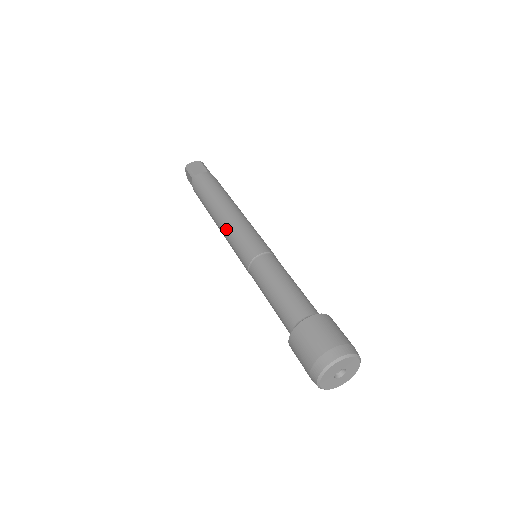
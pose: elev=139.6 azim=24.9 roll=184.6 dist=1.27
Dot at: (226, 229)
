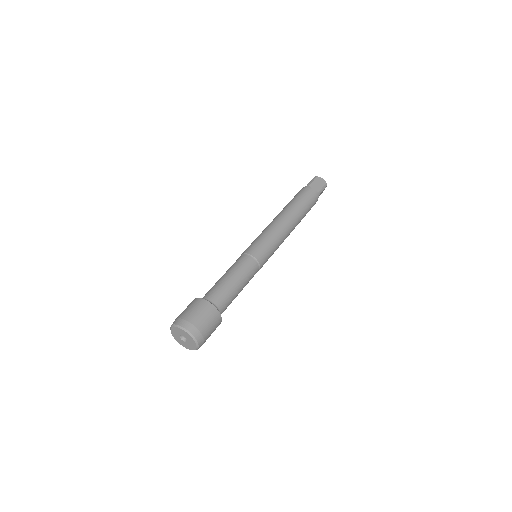
Dot at: (267, 227)
